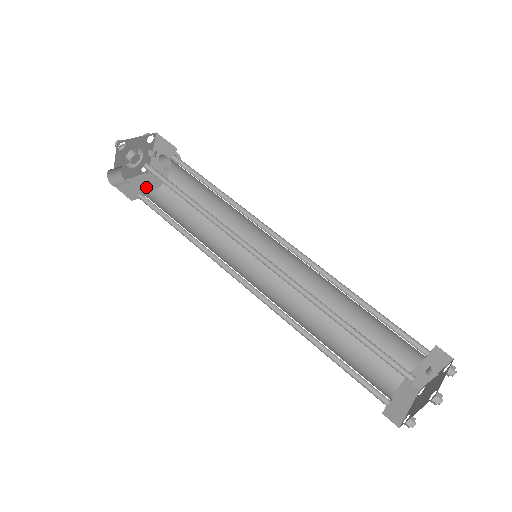
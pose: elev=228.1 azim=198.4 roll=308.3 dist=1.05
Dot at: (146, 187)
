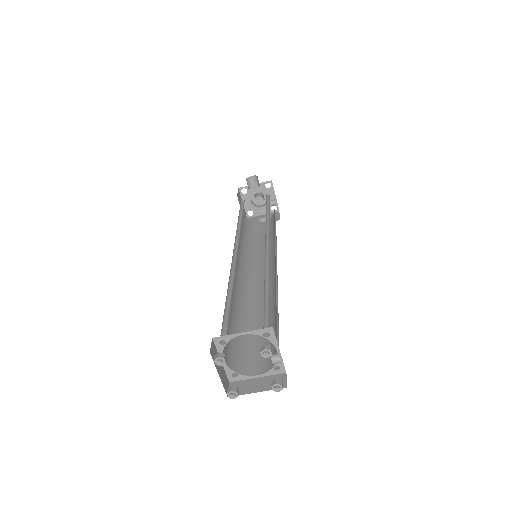
Dot at: (243, 211)
